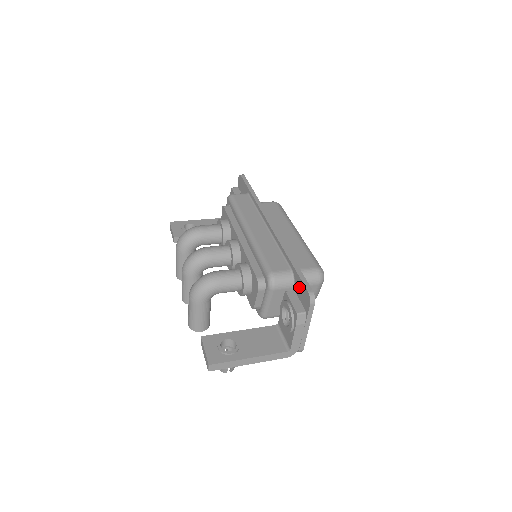
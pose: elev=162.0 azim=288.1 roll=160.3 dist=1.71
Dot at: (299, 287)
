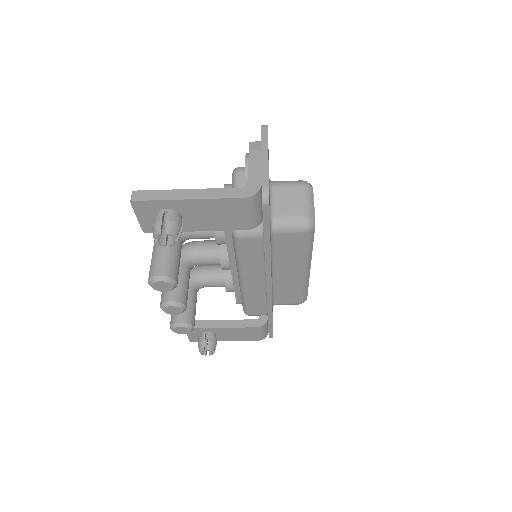
Dot at: occluded
